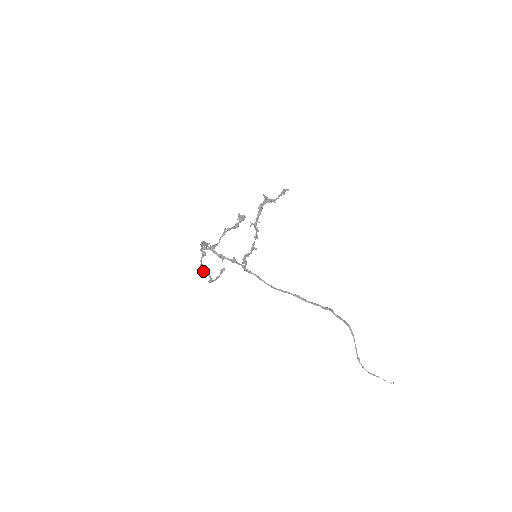
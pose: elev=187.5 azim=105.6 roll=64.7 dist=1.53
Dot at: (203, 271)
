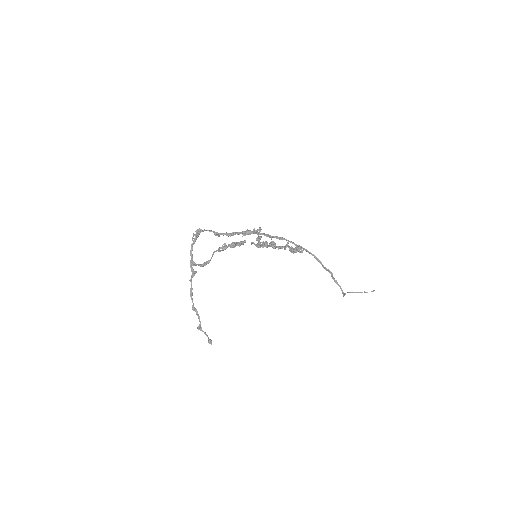
Dot at: (192, 309)
